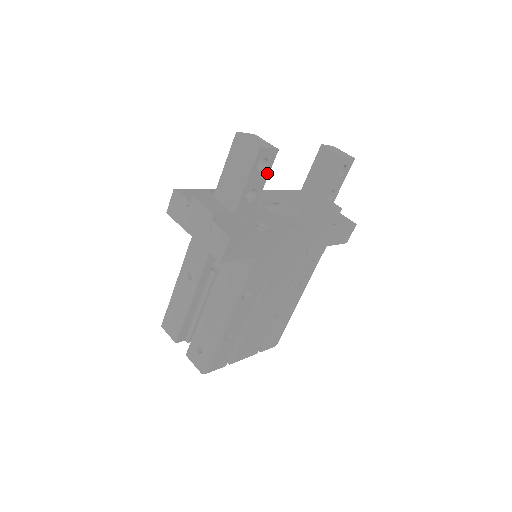
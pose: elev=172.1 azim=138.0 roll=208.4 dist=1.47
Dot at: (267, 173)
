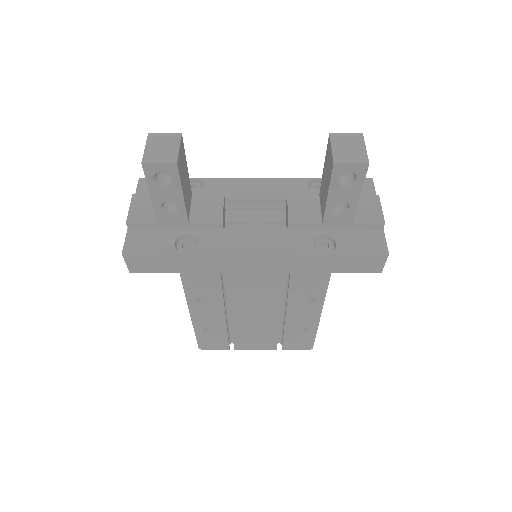
Dot at: (178, 186)
